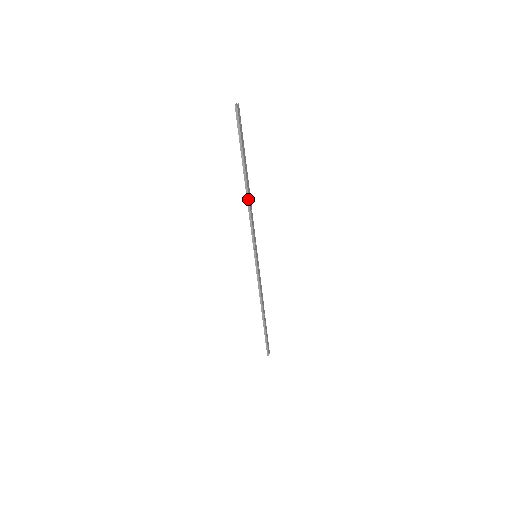
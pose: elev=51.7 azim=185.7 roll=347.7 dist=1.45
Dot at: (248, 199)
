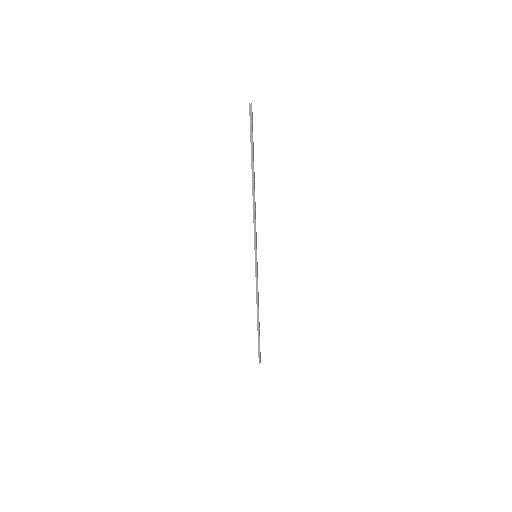
Dot at: (254, 197)
